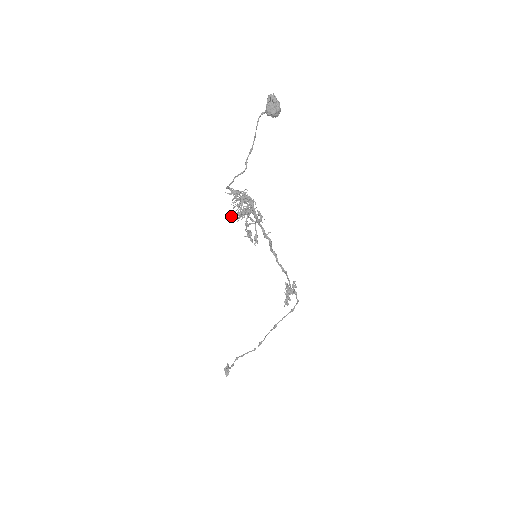
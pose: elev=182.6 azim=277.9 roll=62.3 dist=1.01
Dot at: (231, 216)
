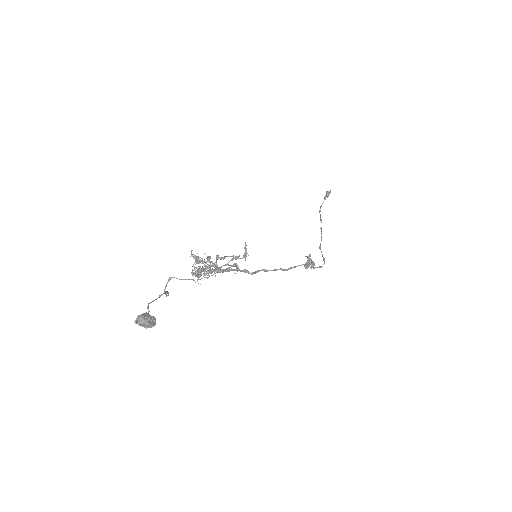
Dot at: (192, 274)
